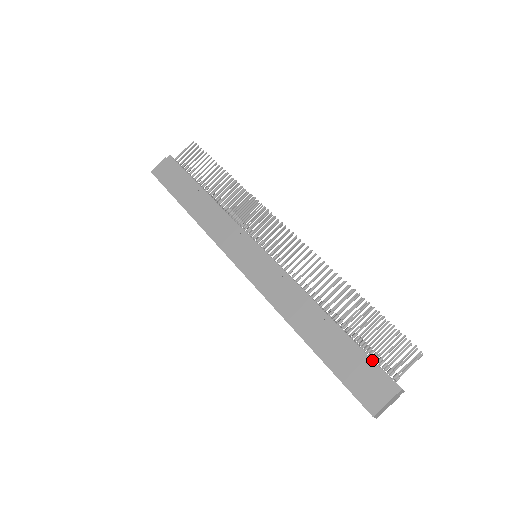
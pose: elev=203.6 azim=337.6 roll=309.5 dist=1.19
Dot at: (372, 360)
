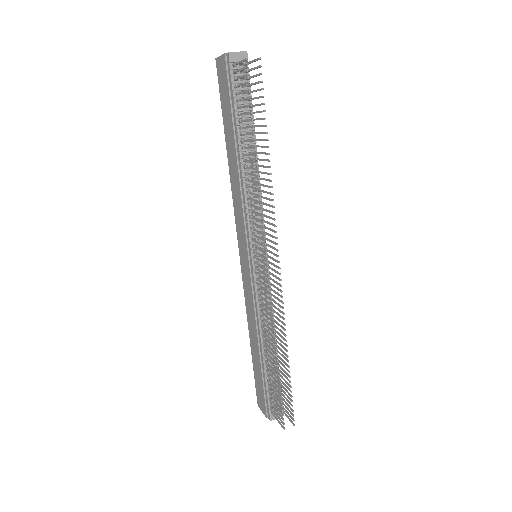
Dot at: (267, 396)
